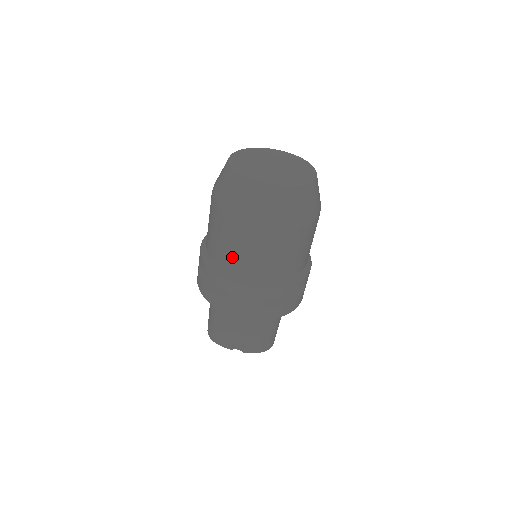
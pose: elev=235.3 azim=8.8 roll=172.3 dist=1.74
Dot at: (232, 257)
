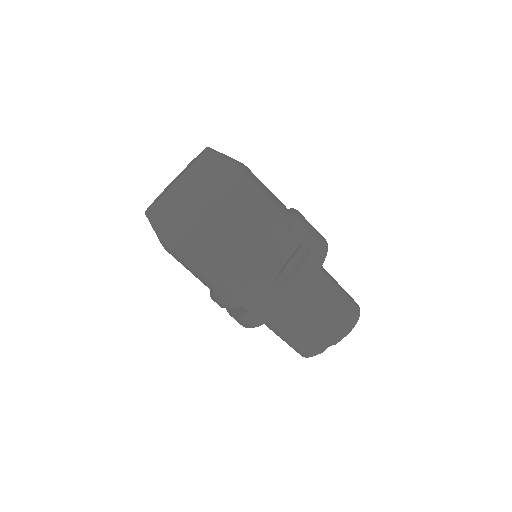
Dot at: (211, 276)
